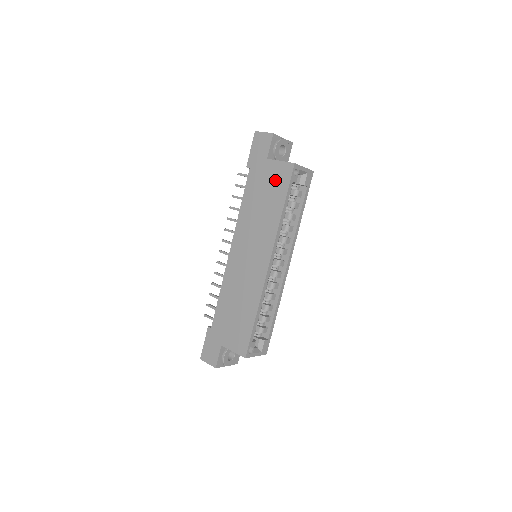
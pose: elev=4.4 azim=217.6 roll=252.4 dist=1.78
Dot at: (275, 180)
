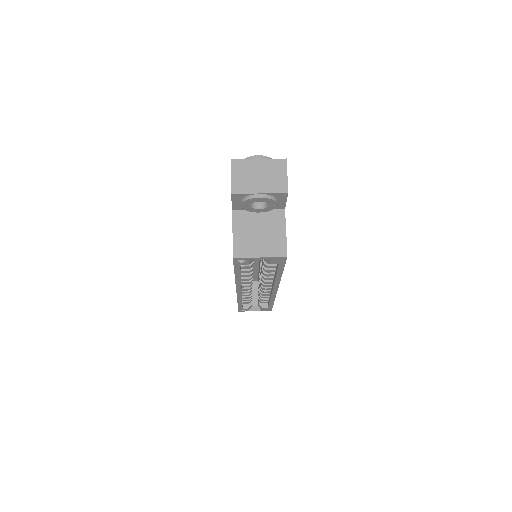
Dot at: occluded
